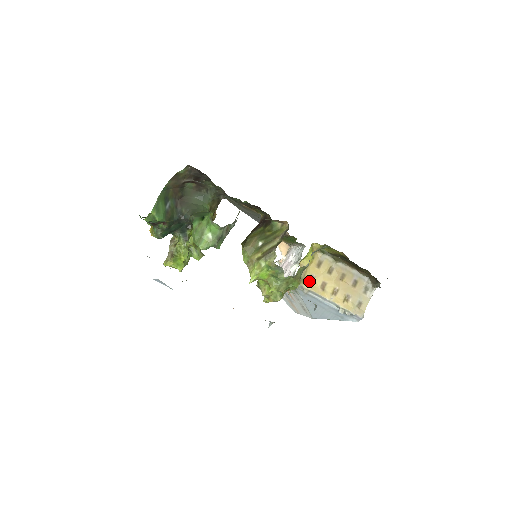
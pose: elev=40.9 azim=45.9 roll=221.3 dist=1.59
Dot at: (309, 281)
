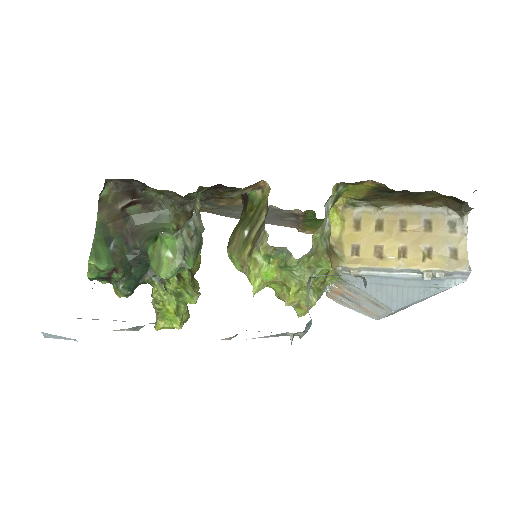
Dot at: (353, 255)
